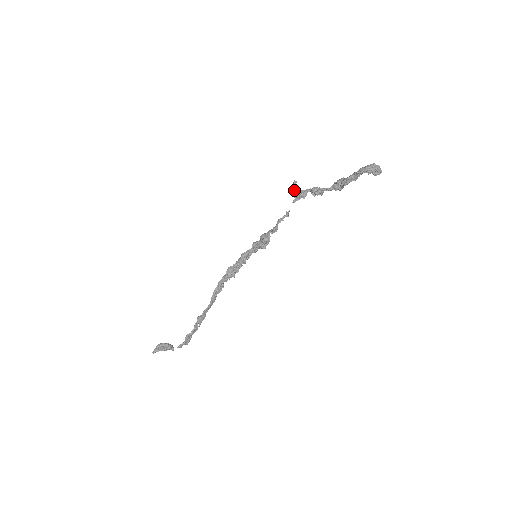
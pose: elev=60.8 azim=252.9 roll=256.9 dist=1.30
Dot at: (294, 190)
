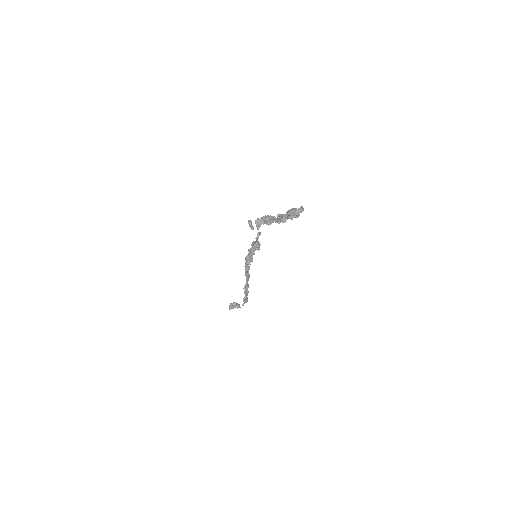
Dot at: (252, 228)
